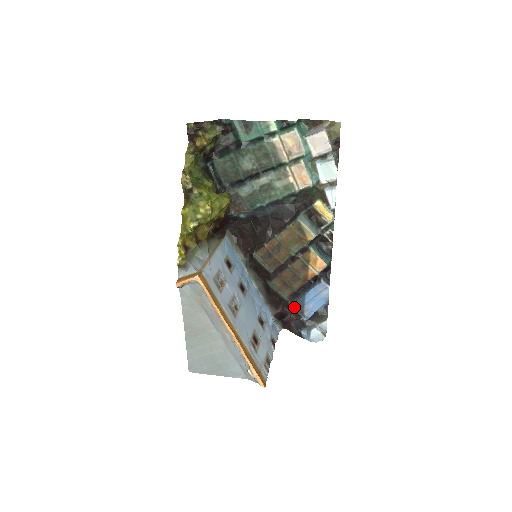
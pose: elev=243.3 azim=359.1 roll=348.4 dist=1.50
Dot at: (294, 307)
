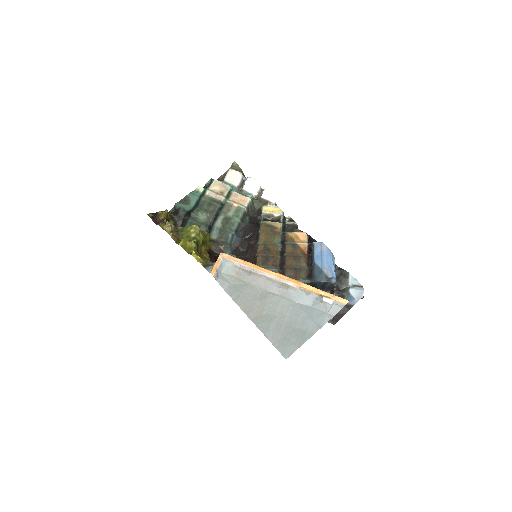
Dot at: (318, 279)
